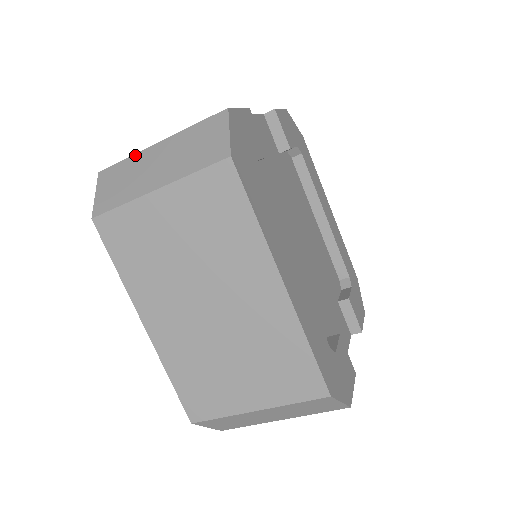
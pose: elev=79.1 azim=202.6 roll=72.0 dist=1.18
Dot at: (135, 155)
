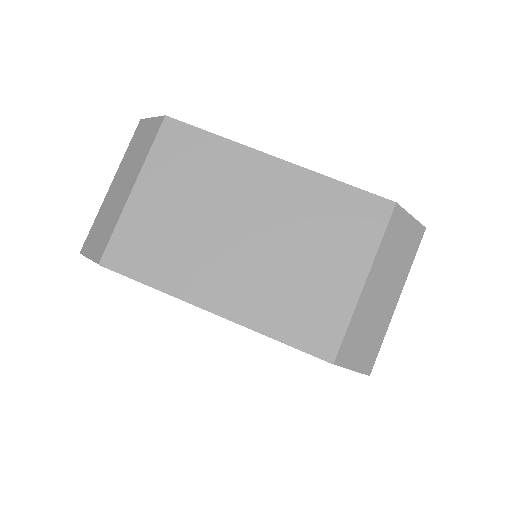
Dot at: (99, 210)
